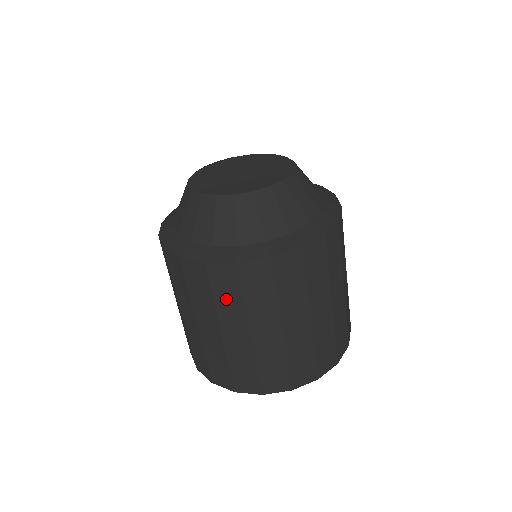
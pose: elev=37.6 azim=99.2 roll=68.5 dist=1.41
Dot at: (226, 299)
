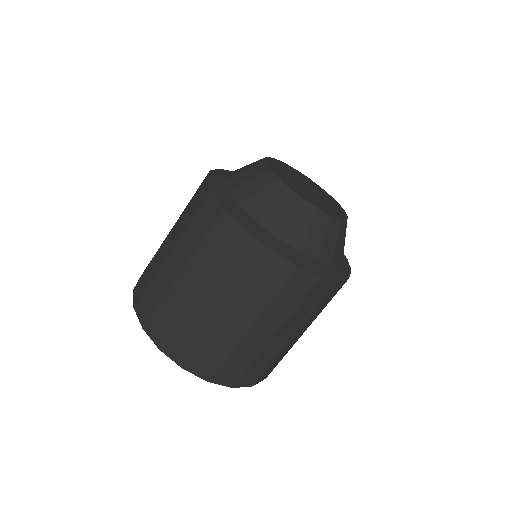
Dot at: (259, 288)
